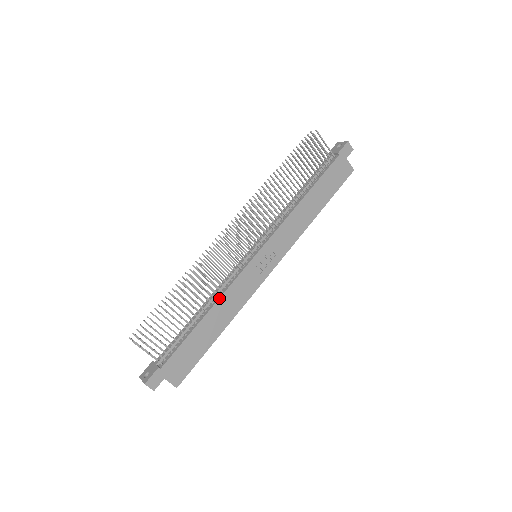
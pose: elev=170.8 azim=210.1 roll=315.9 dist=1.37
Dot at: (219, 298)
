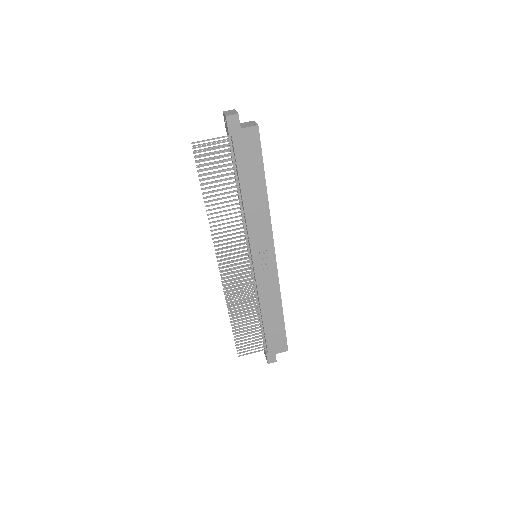
Dot at: (259, 302)
